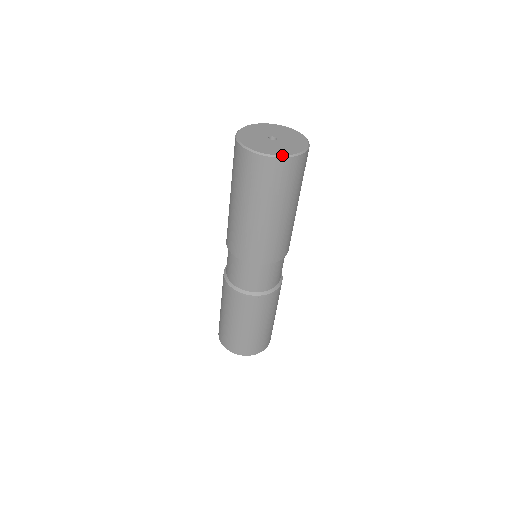
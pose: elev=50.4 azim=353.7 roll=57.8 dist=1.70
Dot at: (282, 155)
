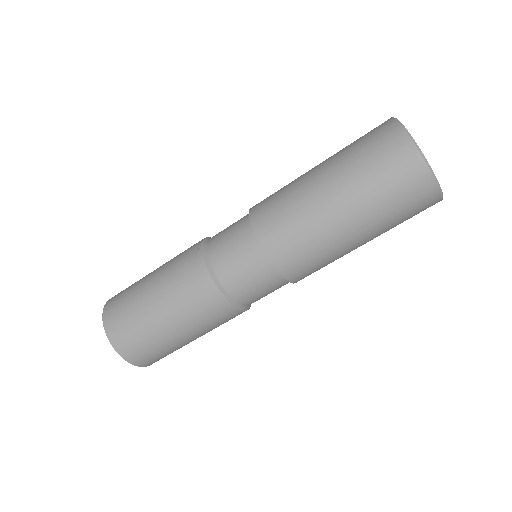
Dot at: occluded
